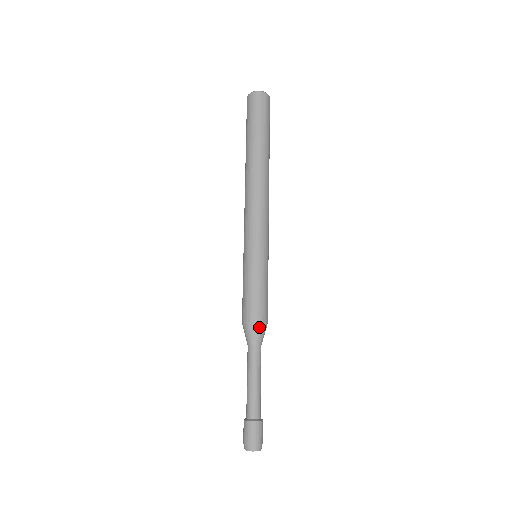
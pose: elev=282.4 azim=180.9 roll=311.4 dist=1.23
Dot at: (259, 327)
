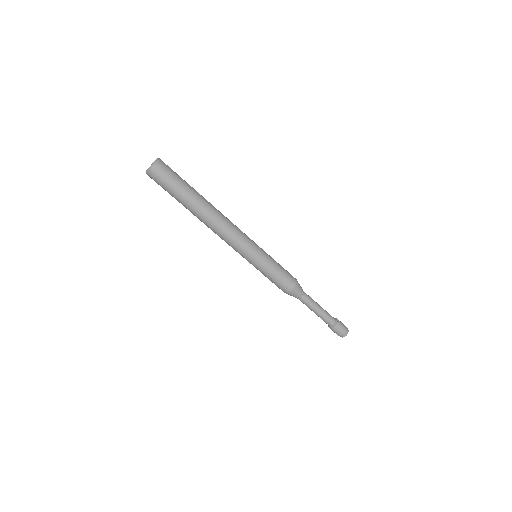
Dot at: (291, 293)
